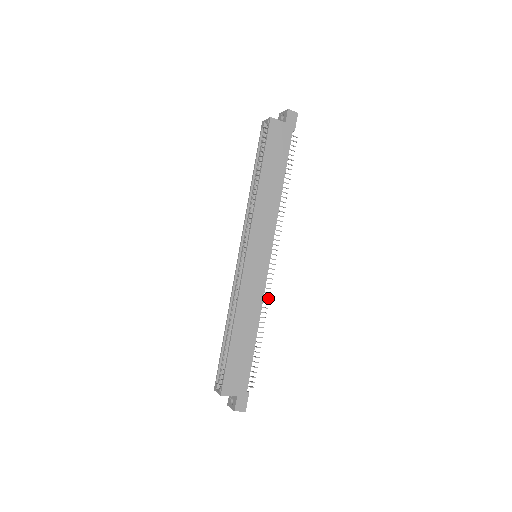
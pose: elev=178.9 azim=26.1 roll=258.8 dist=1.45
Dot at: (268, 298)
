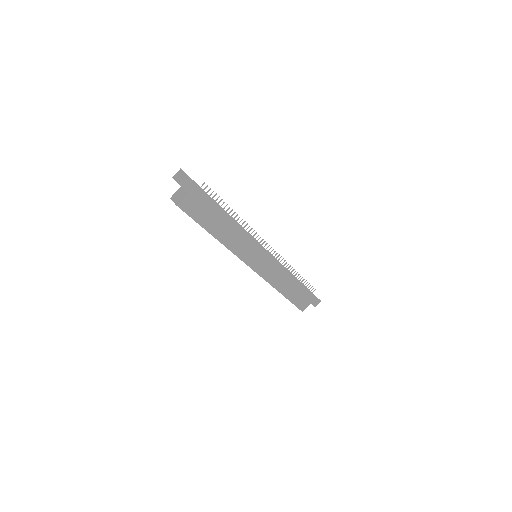
Dot at: (284, 261)
